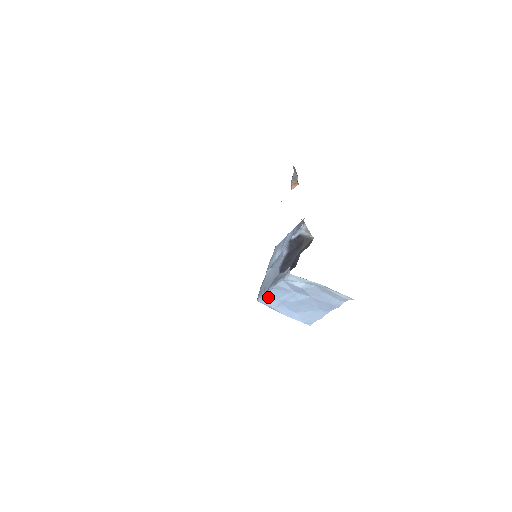
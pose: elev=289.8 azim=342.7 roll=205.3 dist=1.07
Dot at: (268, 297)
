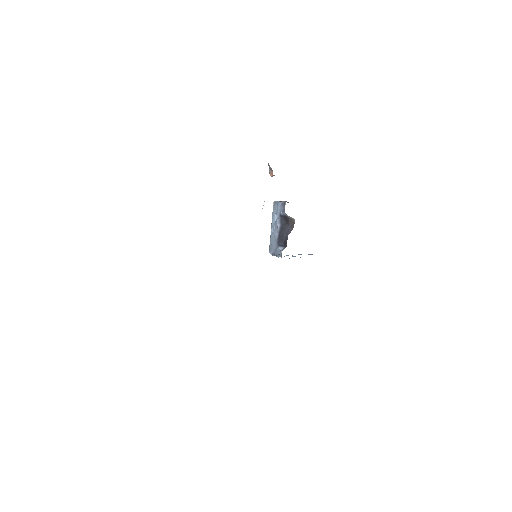
Dot at: occluded
